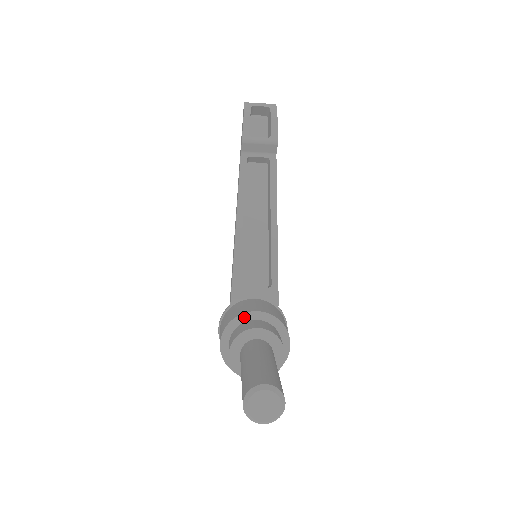
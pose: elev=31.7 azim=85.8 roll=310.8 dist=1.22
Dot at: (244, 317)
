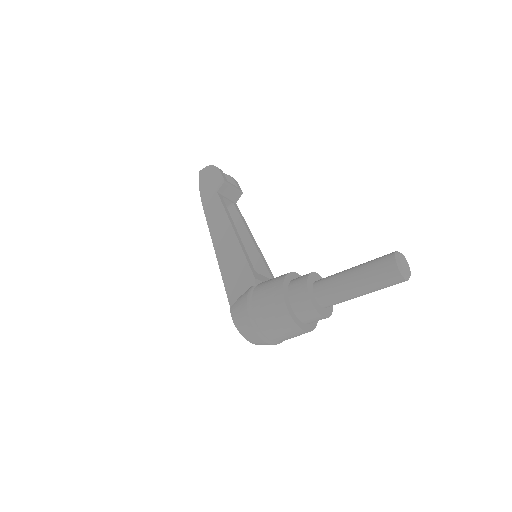
Dot at: (292, 275)
